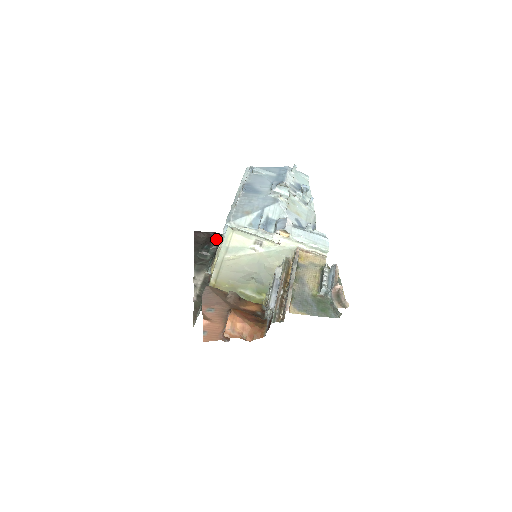
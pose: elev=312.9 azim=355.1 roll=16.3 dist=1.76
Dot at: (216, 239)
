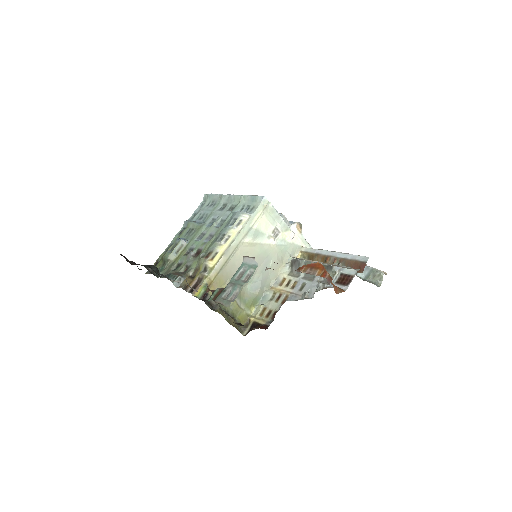
Dot at: occluded
